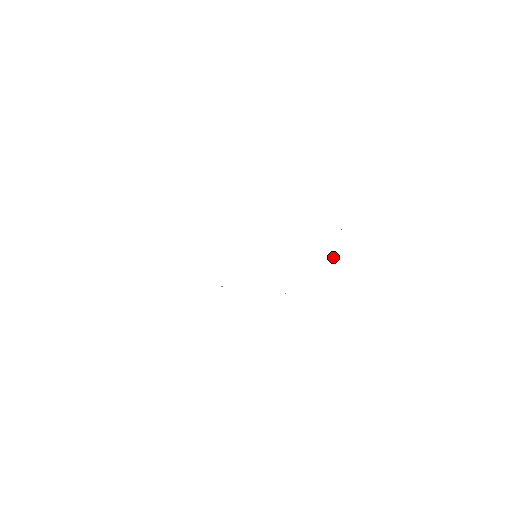
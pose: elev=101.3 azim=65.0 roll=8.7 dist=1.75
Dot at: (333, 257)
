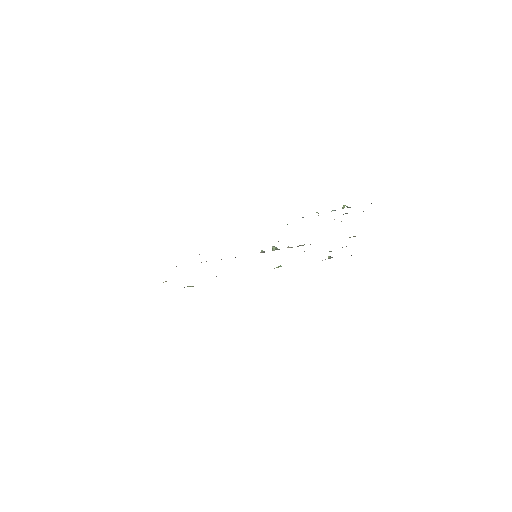
Dot at: occluded
